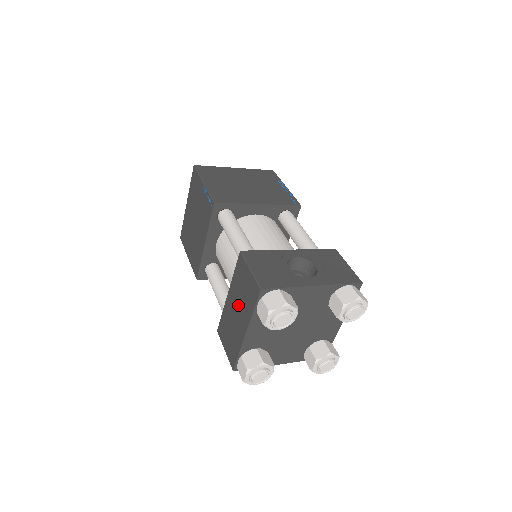
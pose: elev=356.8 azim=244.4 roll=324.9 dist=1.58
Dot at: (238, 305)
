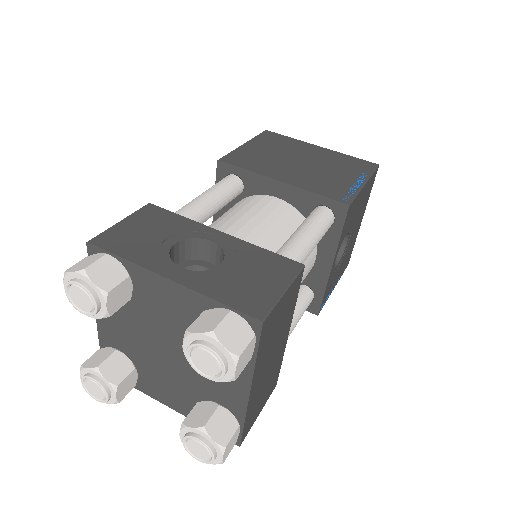
Dot at: occluded
